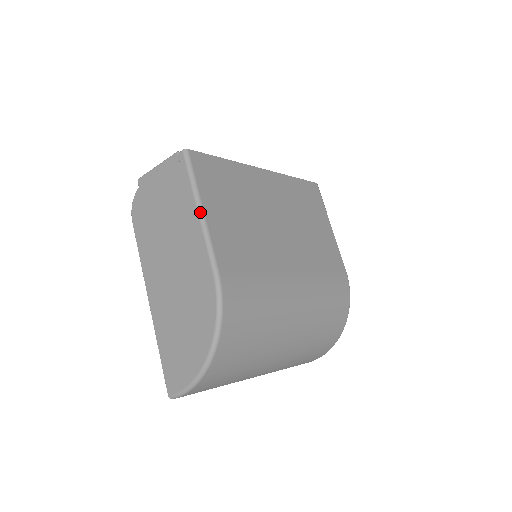
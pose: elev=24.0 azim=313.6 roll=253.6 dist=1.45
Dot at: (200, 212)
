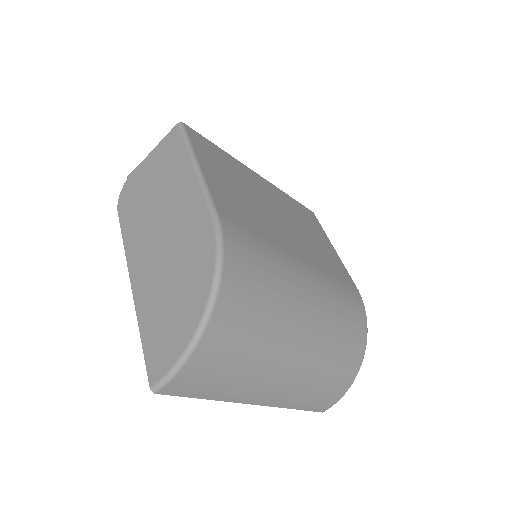
Dot at: (196, 166)
